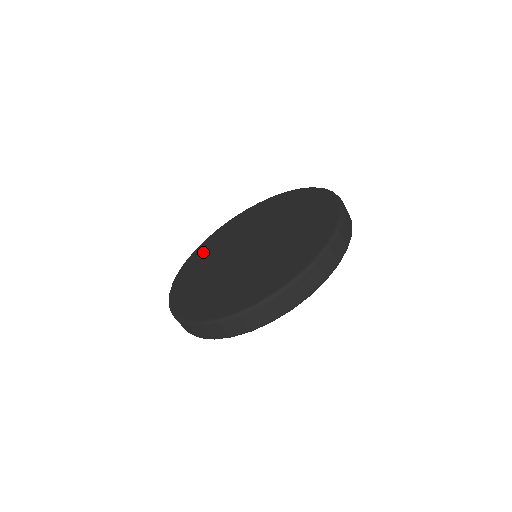
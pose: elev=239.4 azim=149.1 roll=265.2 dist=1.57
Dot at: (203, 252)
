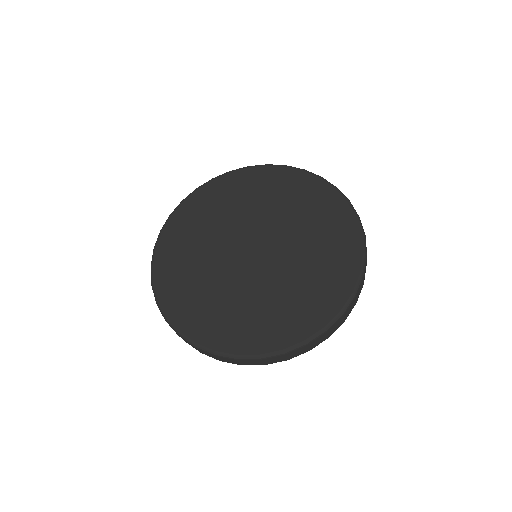
Dot at: (193, 215)
